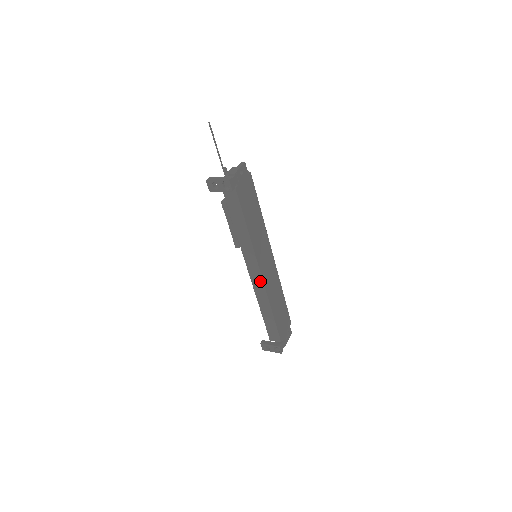
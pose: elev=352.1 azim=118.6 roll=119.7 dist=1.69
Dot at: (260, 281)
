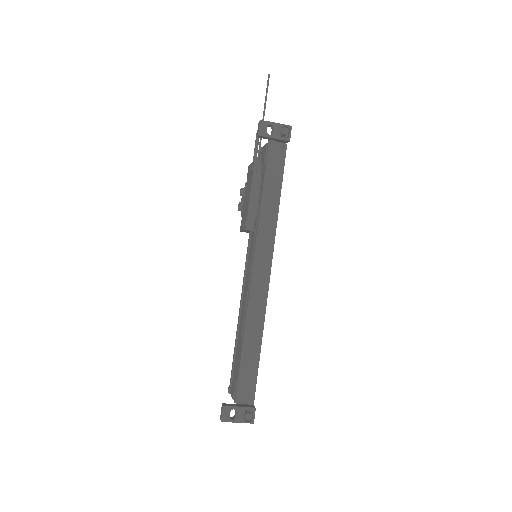
Dot at: (264, 284)
